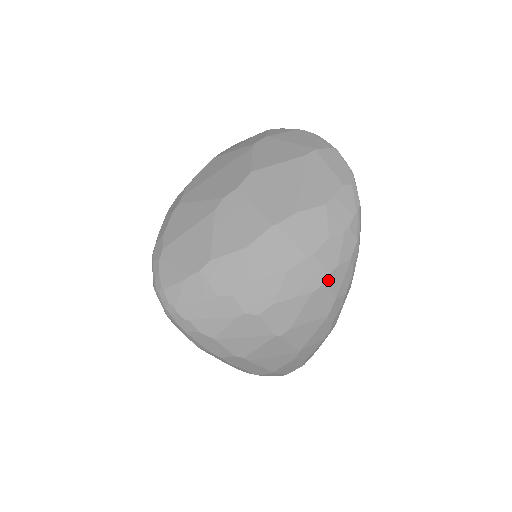
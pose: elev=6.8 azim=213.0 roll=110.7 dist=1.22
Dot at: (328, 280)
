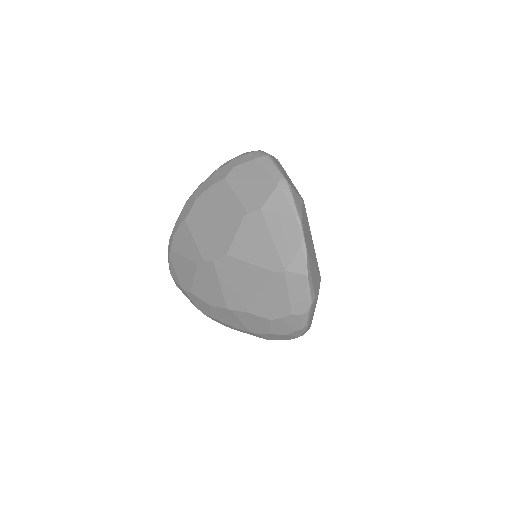
Dot at: occluded
